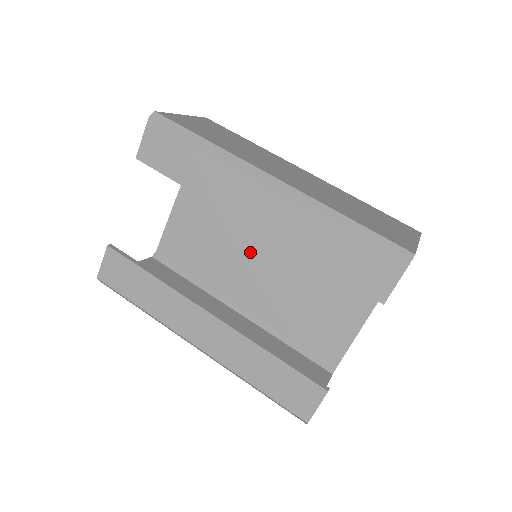
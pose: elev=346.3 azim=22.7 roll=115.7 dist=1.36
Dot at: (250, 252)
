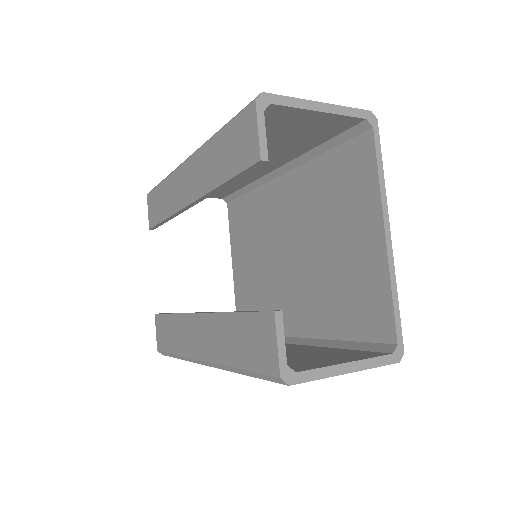
Dot at: (281, 272)
